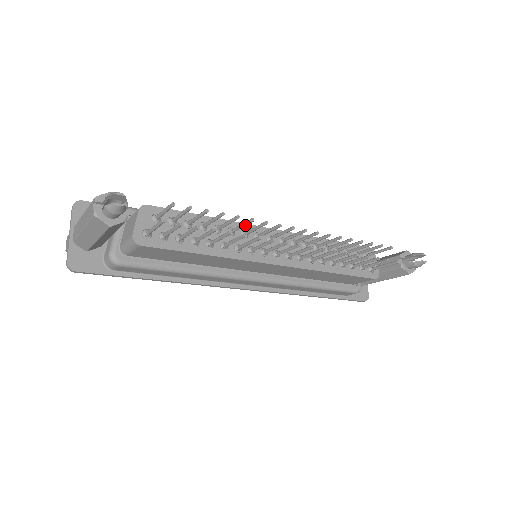
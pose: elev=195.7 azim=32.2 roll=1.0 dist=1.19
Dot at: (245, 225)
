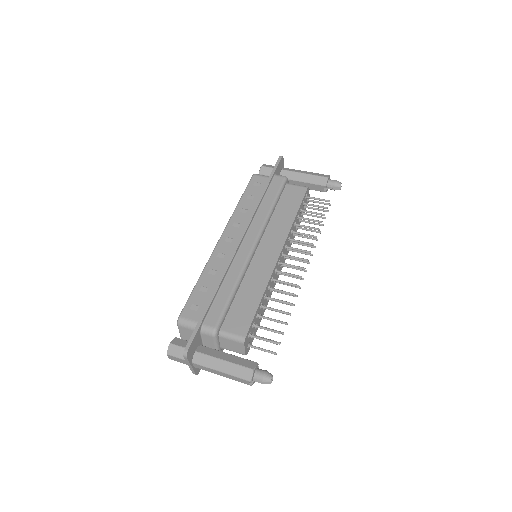
Dot at: occluded
